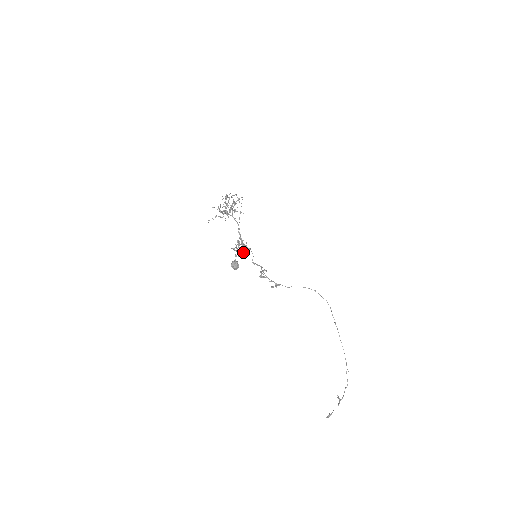
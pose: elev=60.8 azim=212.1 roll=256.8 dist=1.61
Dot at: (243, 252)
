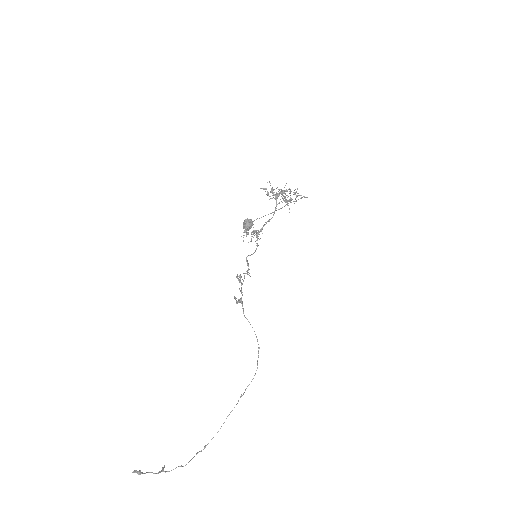
Dot at: (250, 241)
